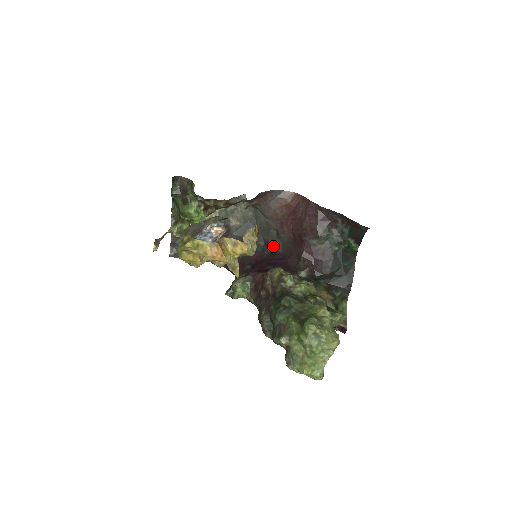
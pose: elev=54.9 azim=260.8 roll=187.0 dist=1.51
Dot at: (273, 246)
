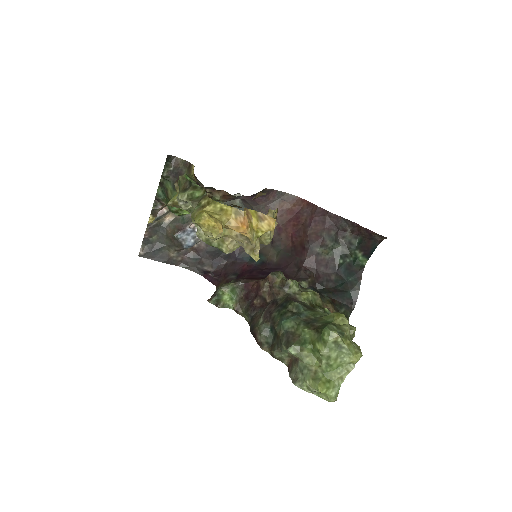
Dot at: (265, 255)
